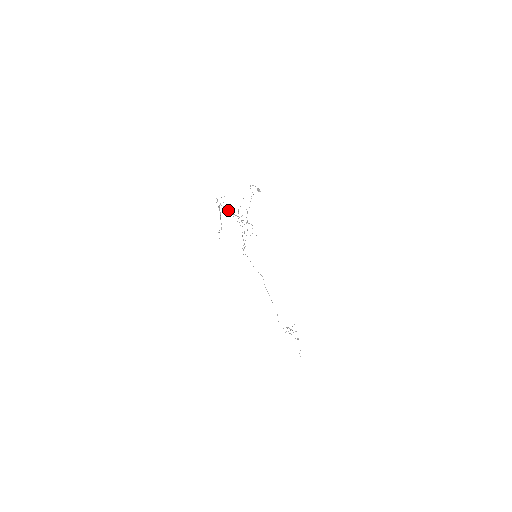
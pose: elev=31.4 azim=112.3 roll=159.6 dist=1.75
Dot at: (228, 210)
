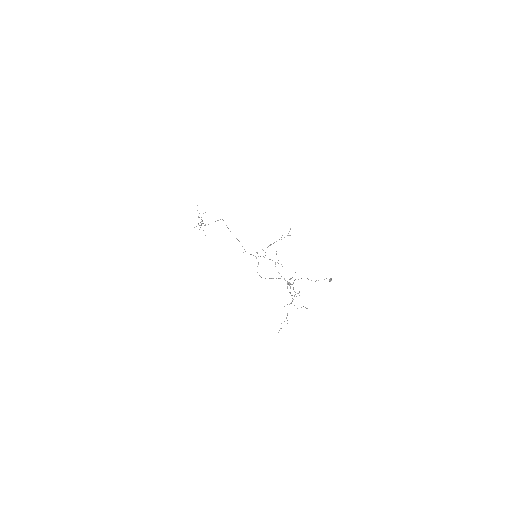
Dot at: (290, 287)
